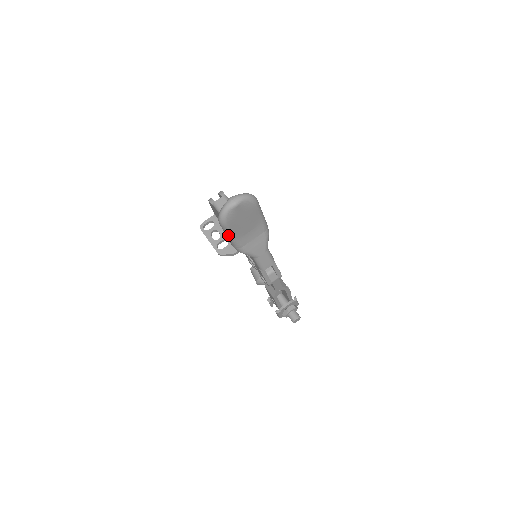
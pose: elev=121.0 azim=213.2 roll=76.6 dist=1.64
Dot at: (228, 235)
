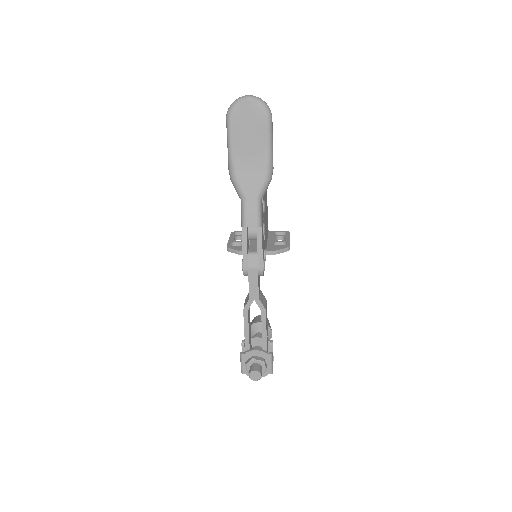
Dot at: (228, 140)
